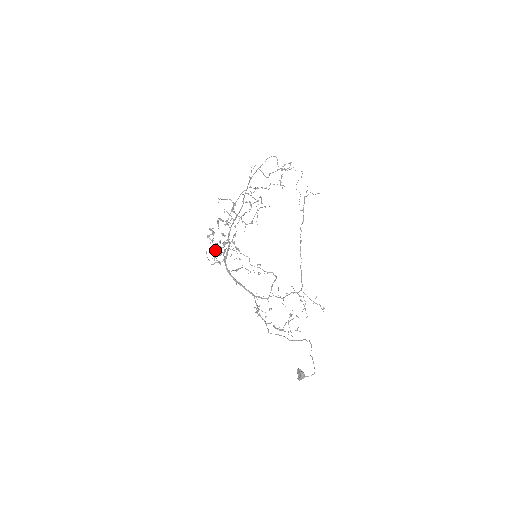
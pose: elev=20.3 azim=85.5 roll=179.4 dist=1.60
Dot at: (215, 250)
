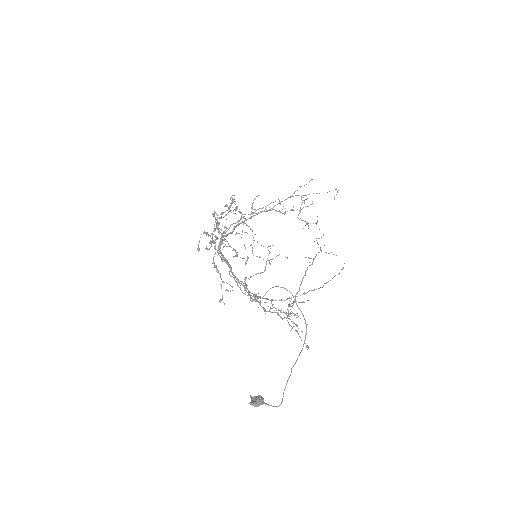
Dot at: (207, 233)
